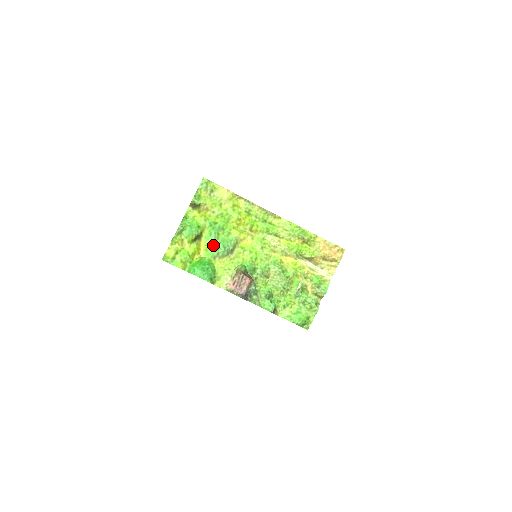
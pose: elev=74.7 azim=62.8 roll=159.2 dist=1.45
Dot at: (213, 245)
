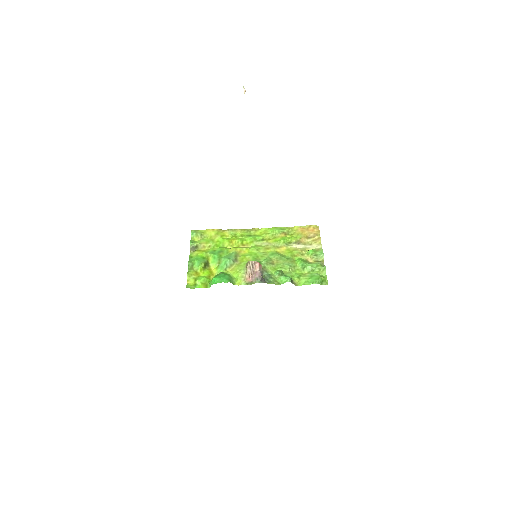
Dot at: (220, 263)
